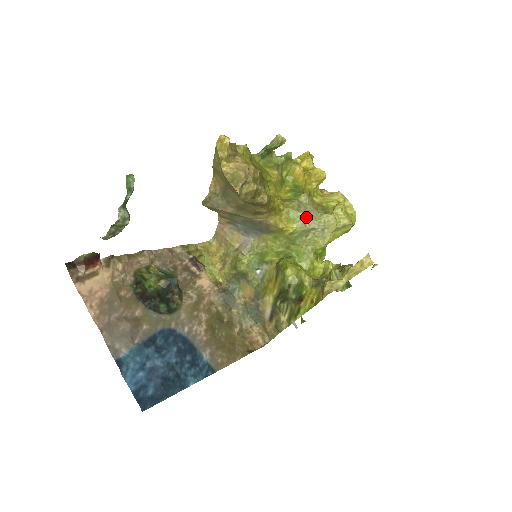
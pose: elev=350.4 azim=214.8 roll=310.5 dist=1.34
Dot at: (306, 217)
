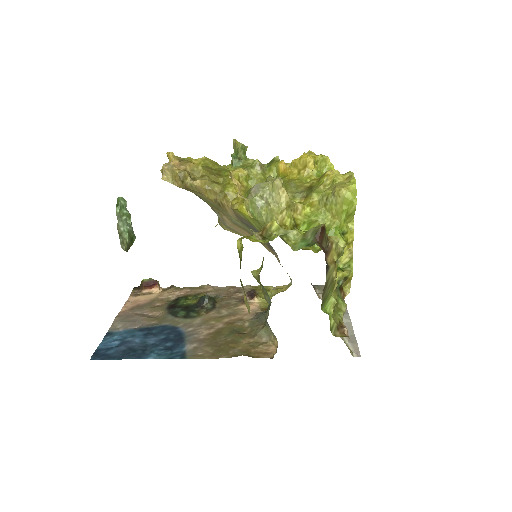
Dot at: (253, 189)
